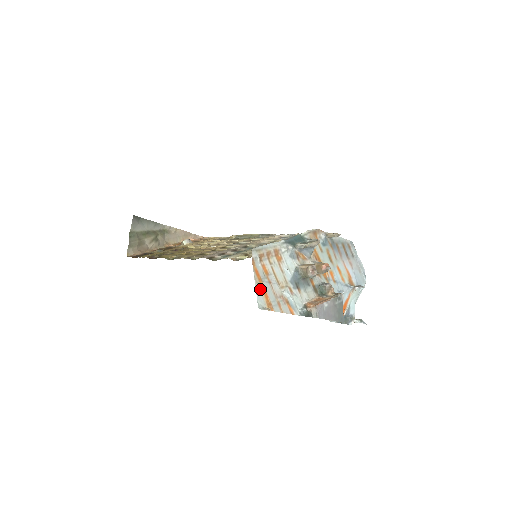
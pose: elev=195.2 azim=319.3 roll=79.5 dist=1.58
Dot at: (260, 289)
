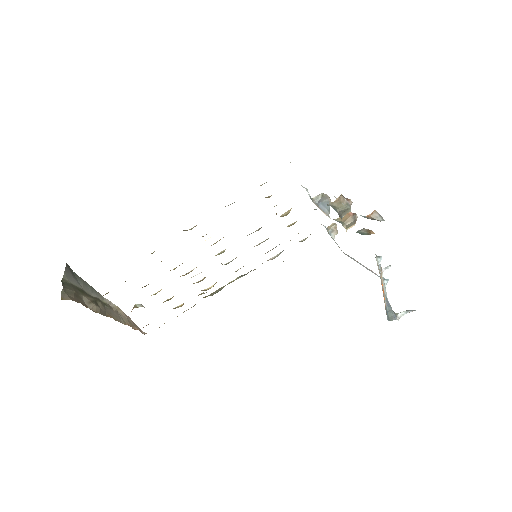
Dot at: occluded
